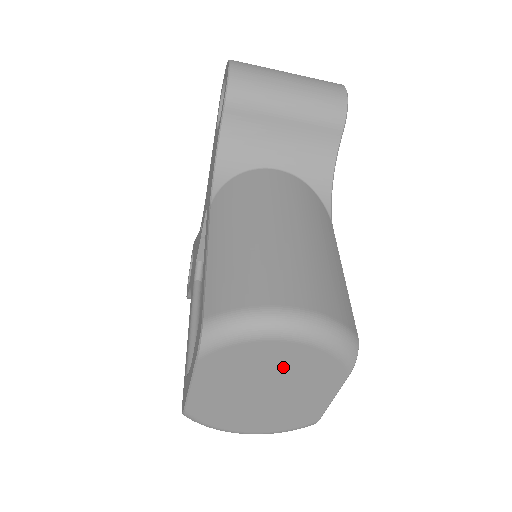
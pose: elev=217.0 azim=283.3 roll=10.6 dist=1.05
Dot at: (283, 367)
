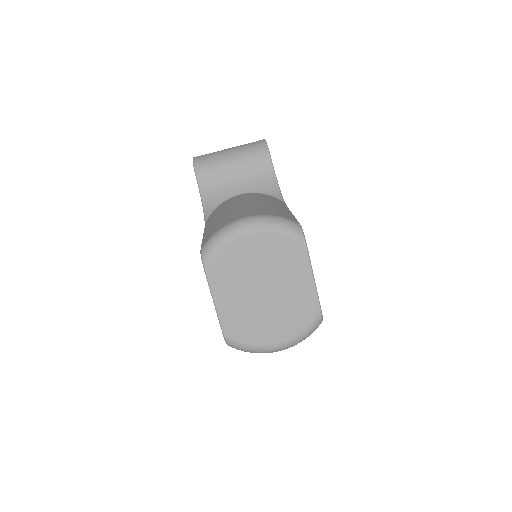
Dot at: (261, 260)
